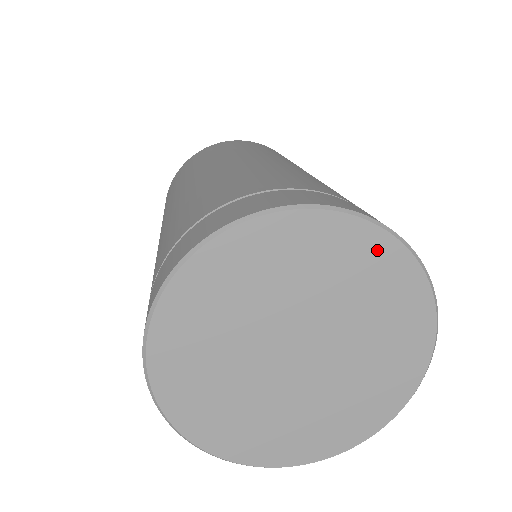
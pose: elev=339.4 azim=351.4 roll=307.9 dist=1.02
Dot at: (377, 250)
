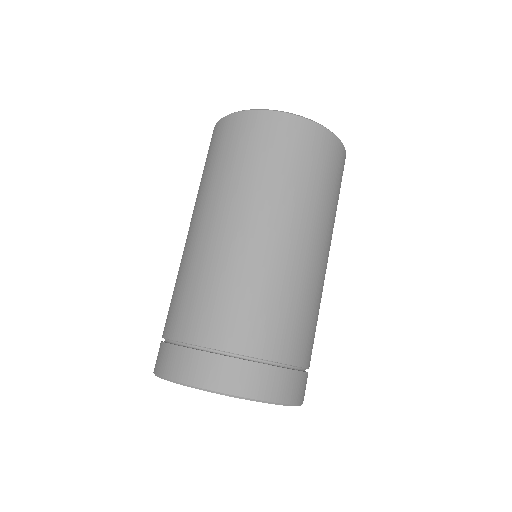
Dot at: occluded
